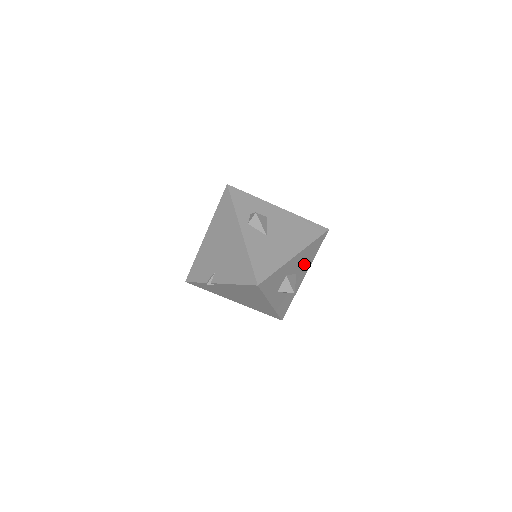
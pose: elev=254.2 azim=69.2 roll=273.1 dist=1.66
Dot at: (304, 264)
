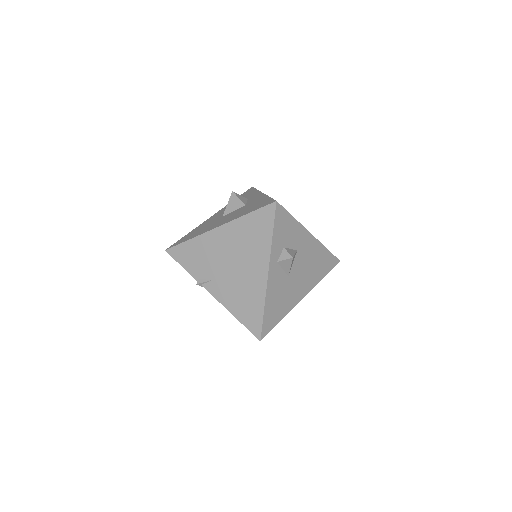
Dot at: occluded
